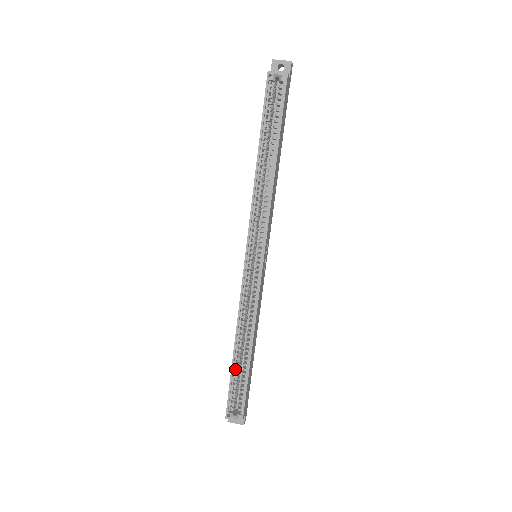
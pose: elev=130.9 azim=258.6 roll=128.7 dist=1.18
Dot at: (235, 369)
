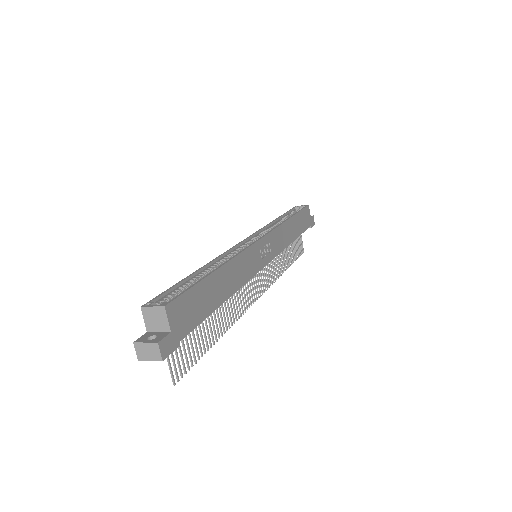
Dot at: (189, 285)
